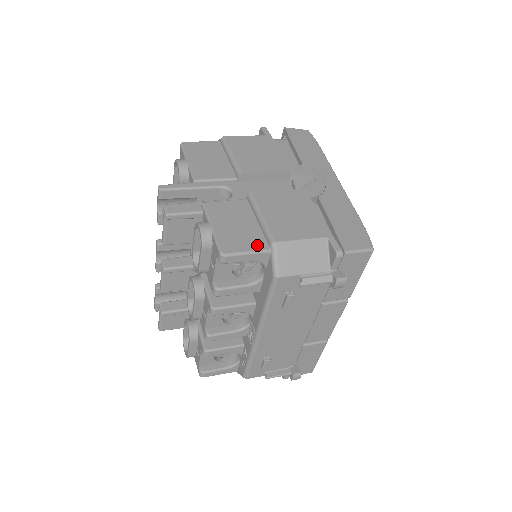
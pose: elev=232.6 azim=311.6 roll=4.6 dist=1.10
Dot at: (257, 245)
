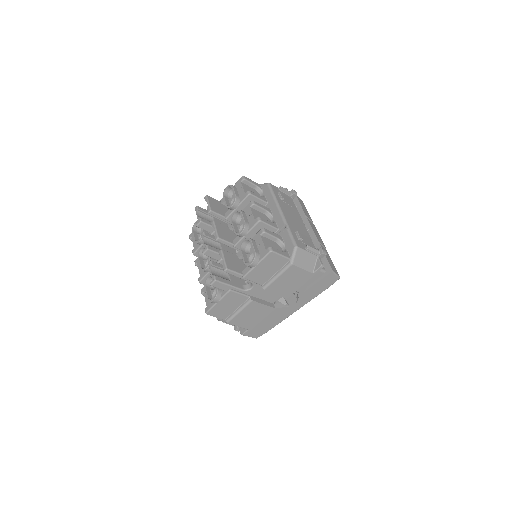
Dot at: (223, 317)
